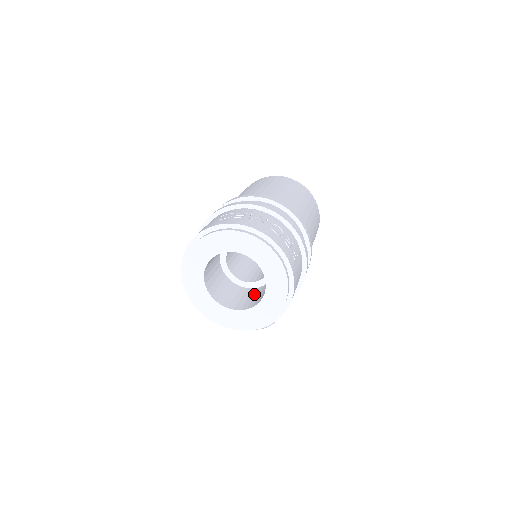
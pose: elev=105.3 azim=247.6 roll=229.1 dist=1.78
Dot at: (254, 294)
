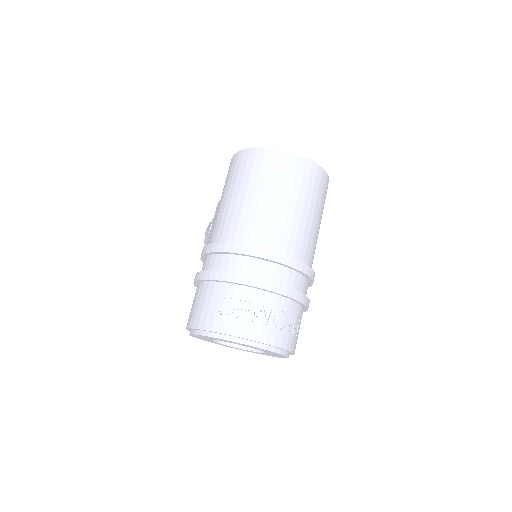
Dot at: occluded
